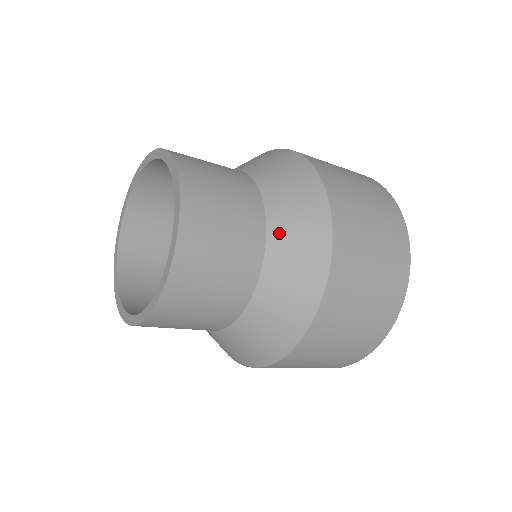
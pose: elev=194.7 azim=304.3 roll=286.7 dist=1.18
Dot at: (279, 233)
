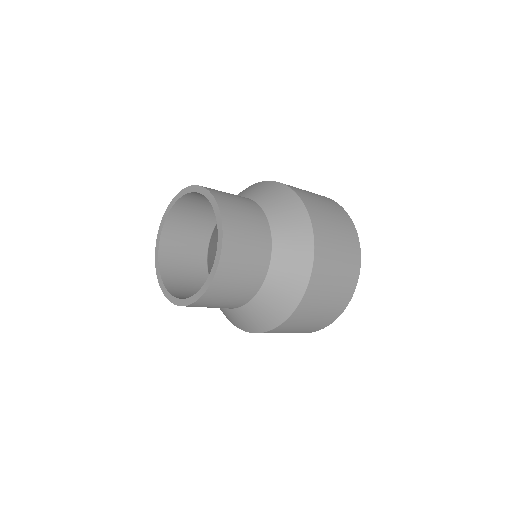
Dot at: (279, 256)
